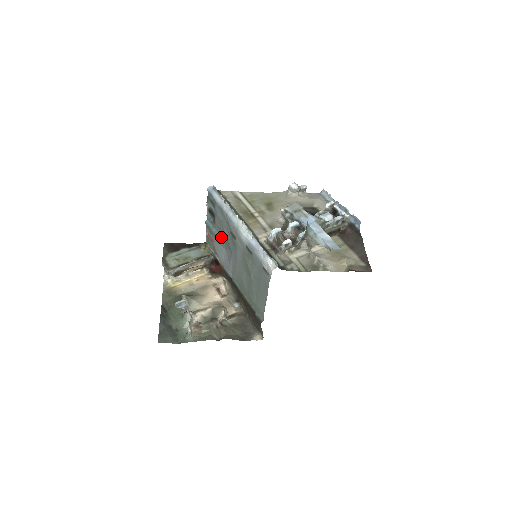
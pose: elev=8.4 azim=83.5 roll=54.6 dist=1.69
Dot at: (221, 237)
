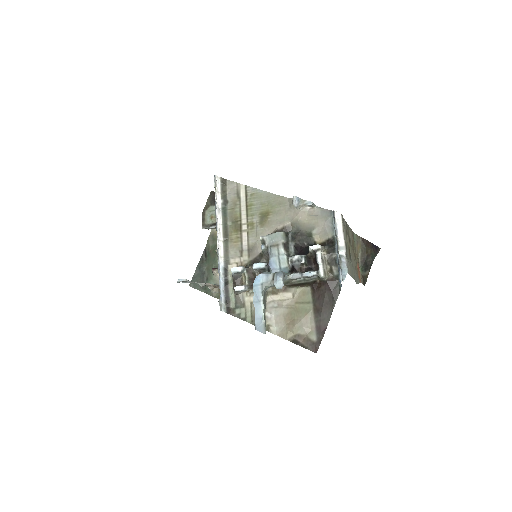
Dot at: occluded
